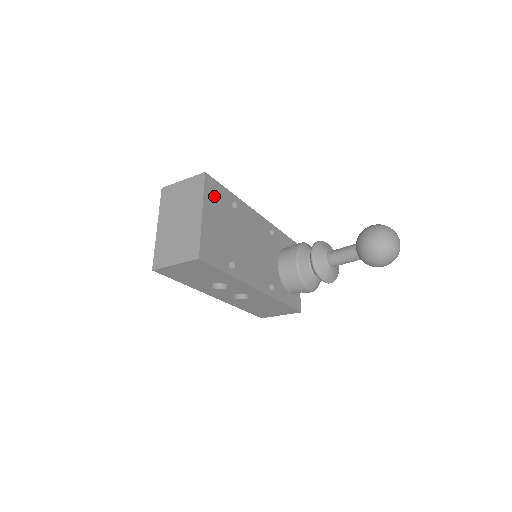
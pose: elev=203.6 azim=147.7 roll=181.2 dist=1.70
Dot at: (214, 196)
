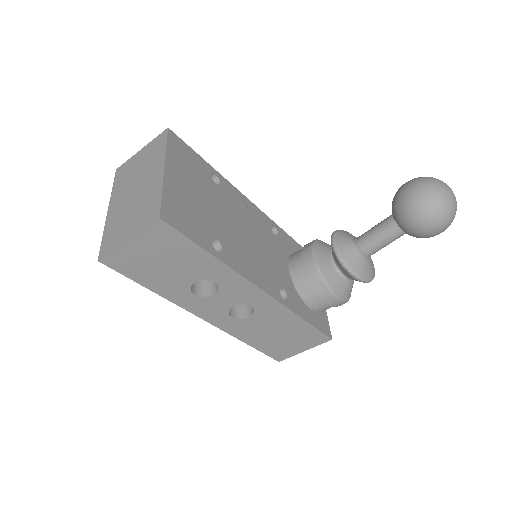
Dot at: (183, 158)
